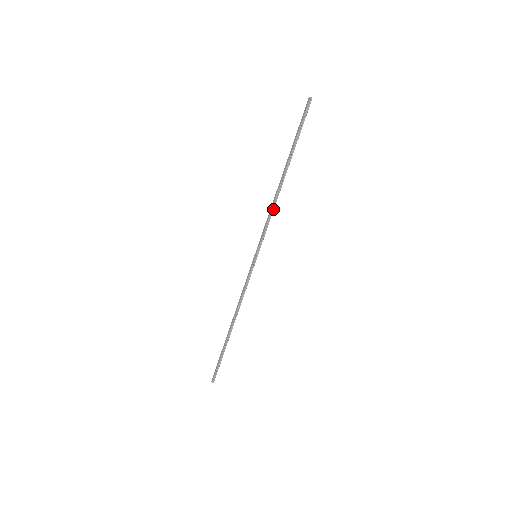
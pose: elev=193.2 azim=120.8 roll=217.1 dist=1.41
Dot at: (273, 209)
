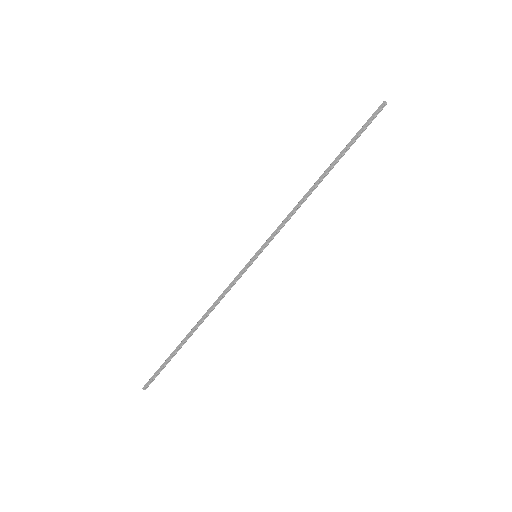
Dot at: (297, 209)
